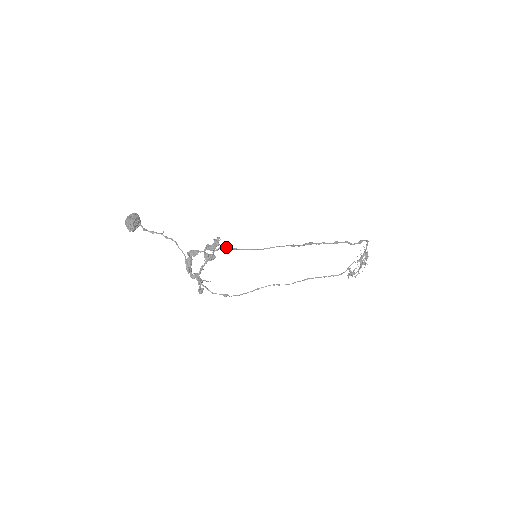
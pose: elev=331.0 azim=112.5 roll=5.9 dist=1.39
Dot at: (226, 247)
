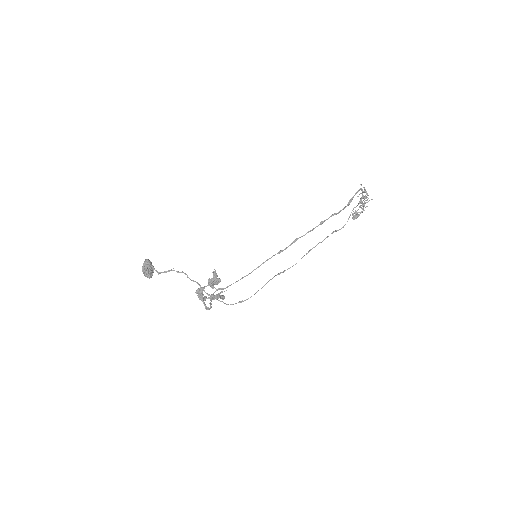
Dot at: (220, 289)
